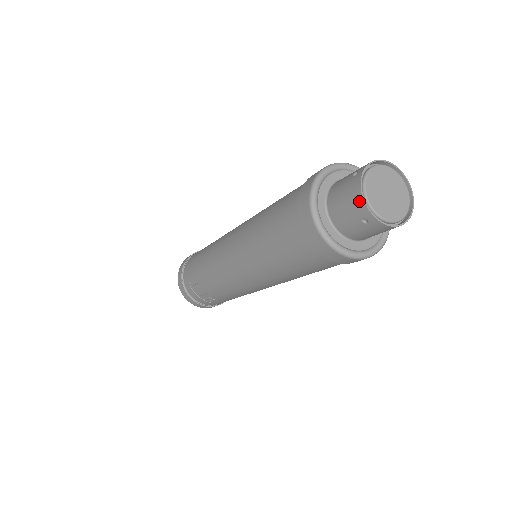
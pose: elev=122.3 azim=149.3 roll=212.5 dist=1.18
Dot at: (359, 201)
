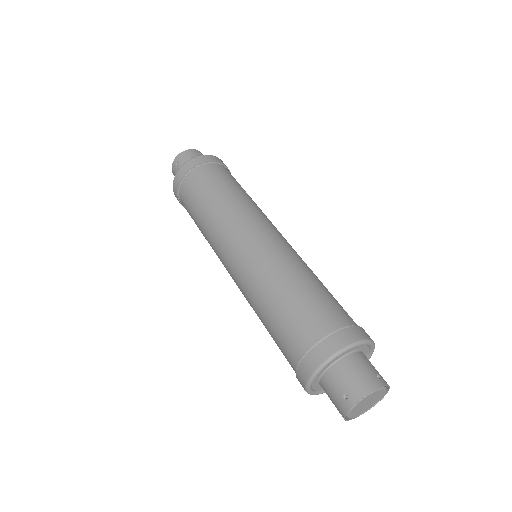
Dot at: occluded
